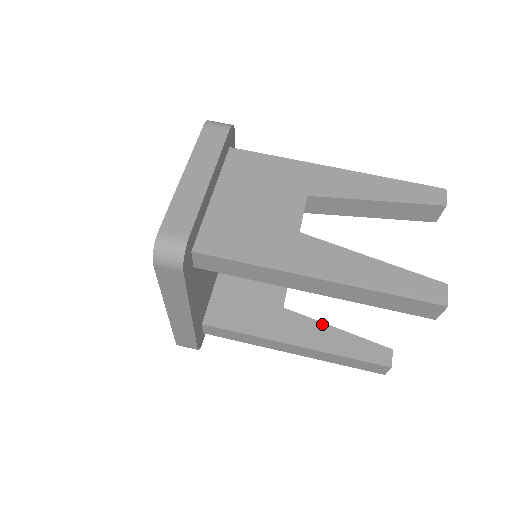
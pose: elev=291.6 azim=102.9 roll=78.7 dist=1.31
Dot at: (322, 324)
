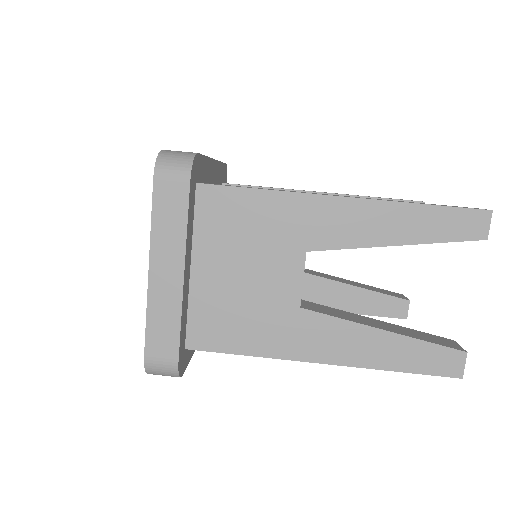
Dot at: (336, 283)
